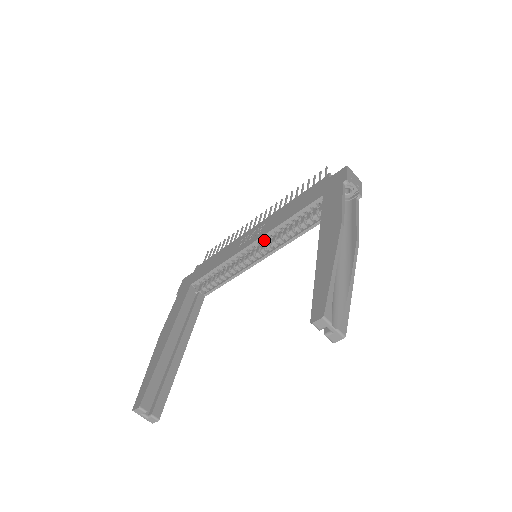
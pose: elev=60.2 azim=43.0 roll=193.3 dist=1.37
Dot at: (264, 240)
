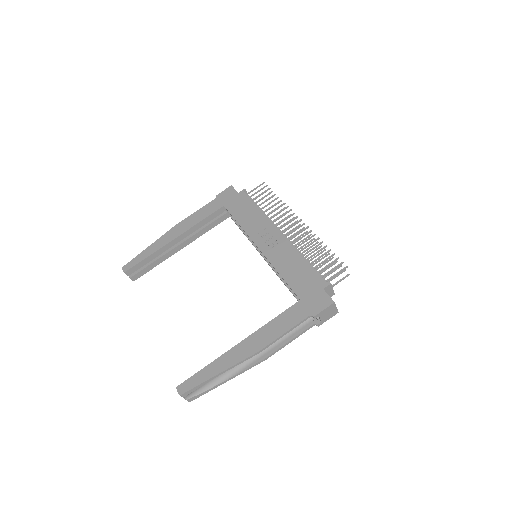
Dot at: occluded
